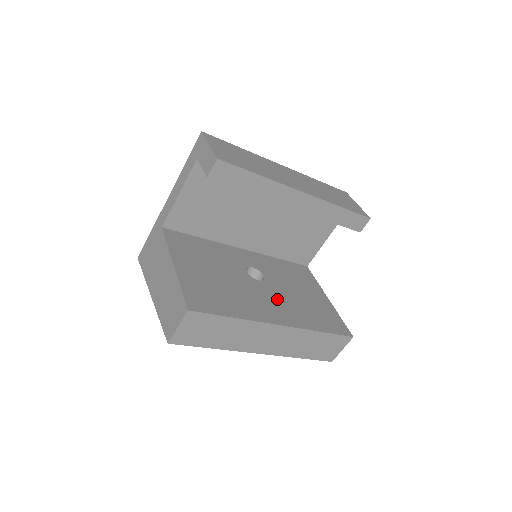
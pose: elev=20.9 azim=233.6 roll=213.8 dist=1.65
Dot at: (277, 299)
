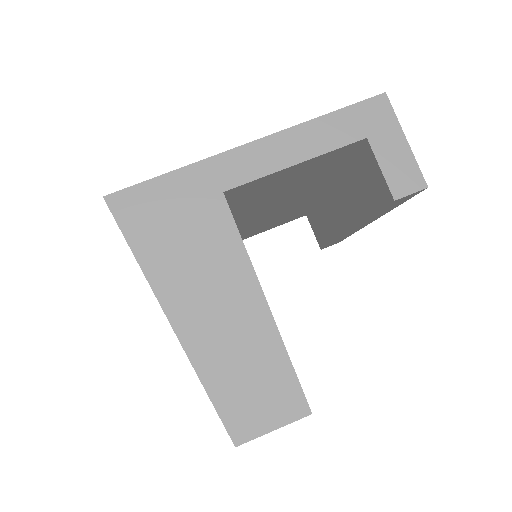
Dot at: occluded
